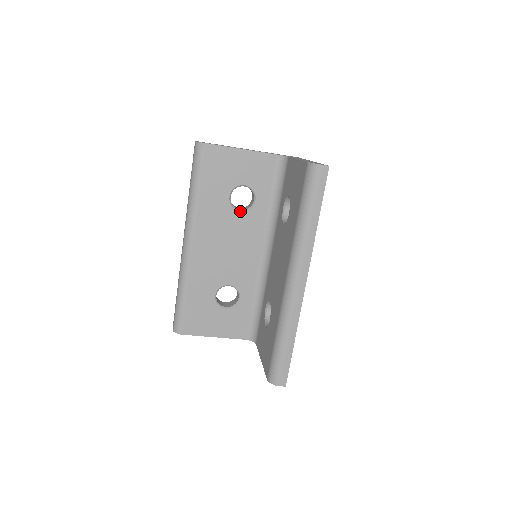
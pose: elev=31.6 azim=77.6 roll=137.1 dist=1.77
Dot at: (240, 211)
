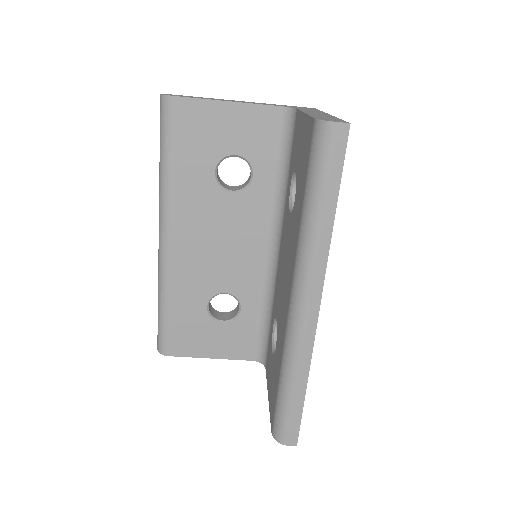
Dot at: (232, 192)
